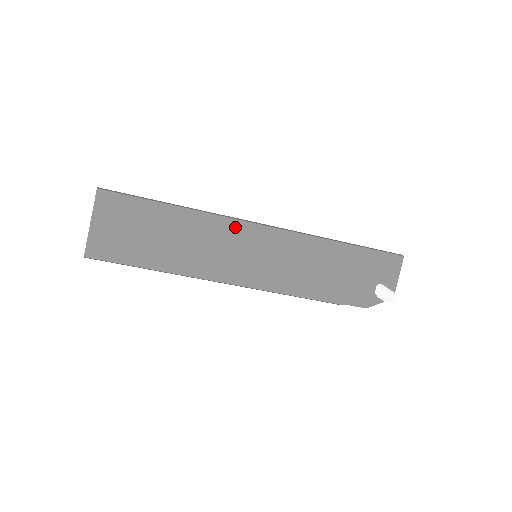
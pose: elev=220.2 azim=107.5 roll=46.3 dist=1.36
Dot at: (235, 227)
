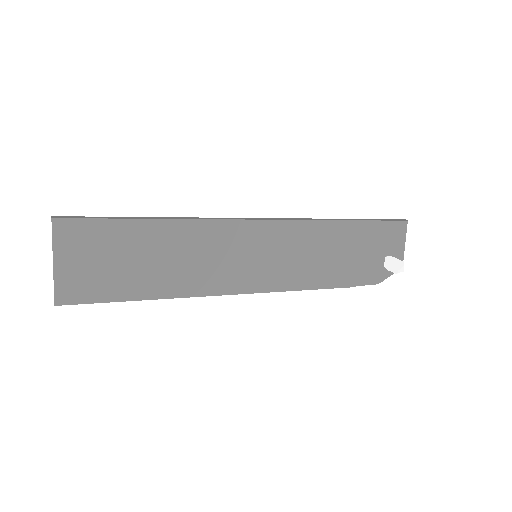
Dot at: (228, 229)
